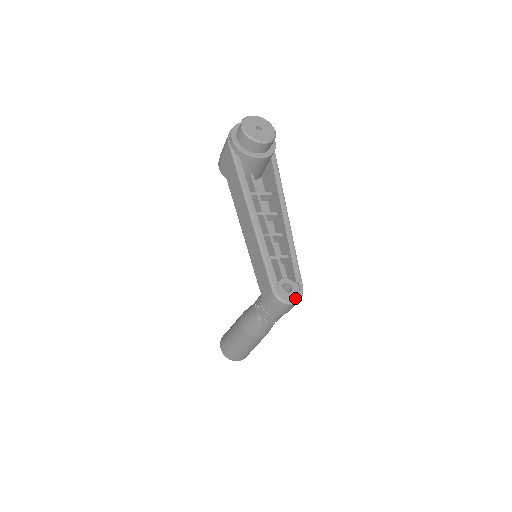
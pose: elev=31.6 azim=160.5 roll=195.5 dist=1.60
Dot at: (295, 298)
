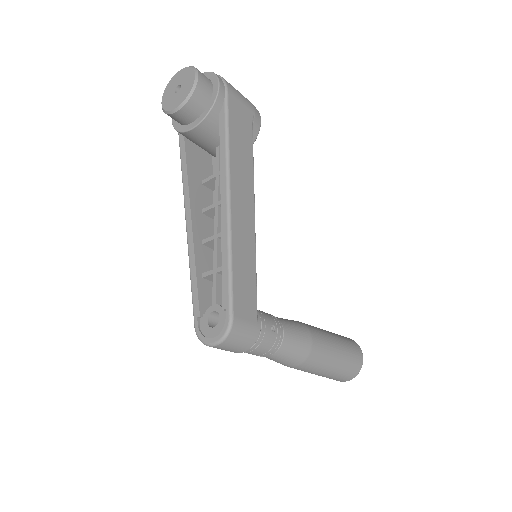
Dot at: (217, 336)
